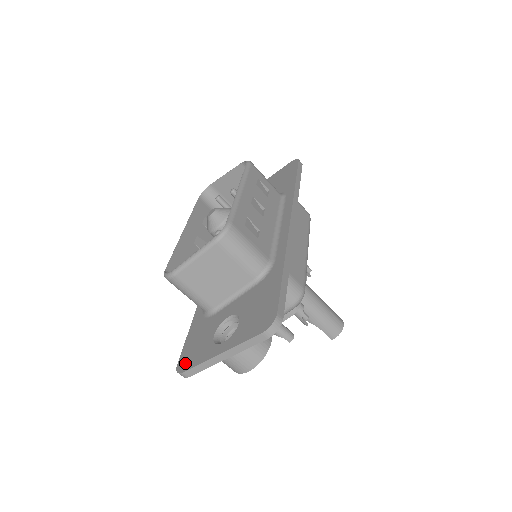
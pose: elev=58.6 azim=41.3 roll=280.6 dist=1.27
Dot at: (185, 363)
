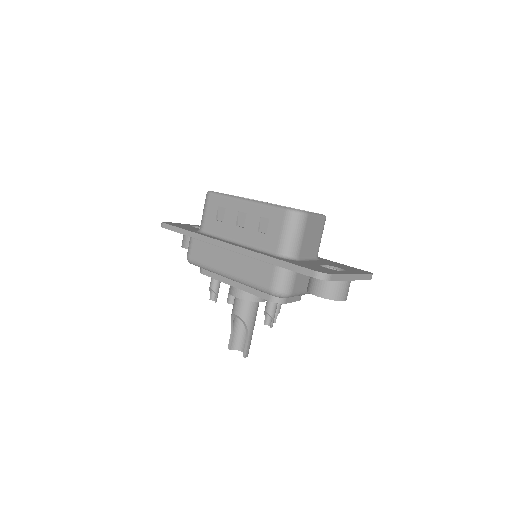
Dot at: (324, 271)
